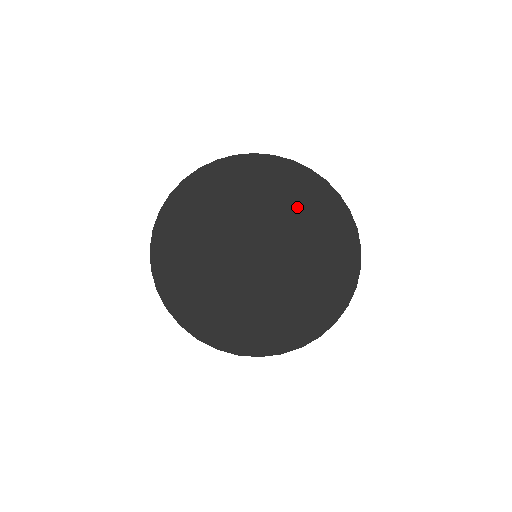
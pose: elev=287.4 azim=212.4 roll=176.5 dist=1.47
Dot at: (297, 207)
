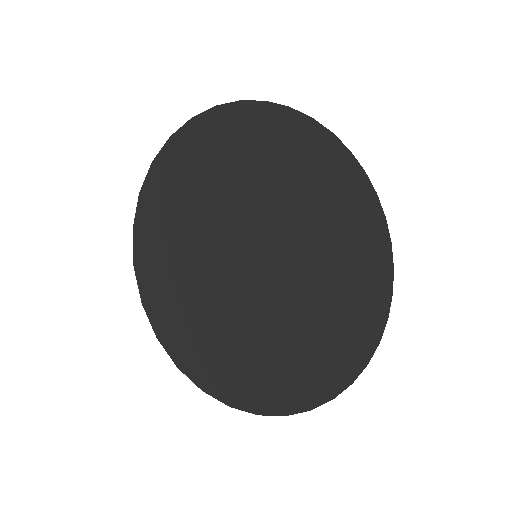
Dot at: (259, 165)
